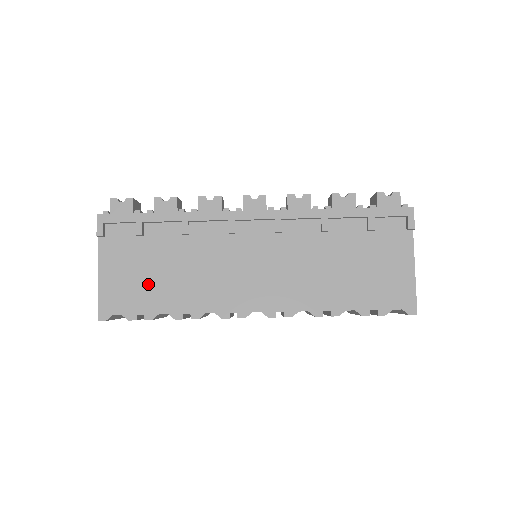
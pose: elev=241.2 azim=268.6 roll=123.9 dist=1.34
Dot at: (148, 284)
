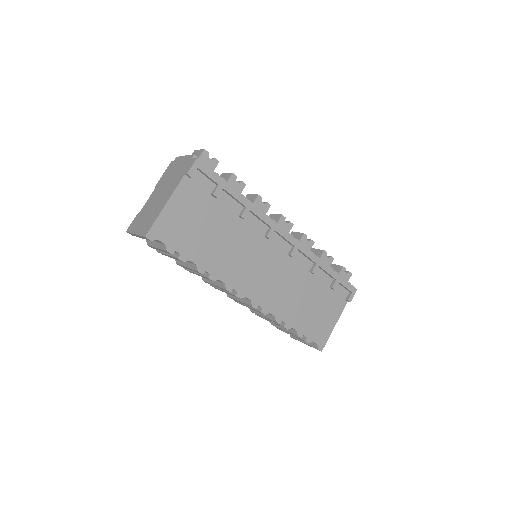
Dot at: (197, 234)
